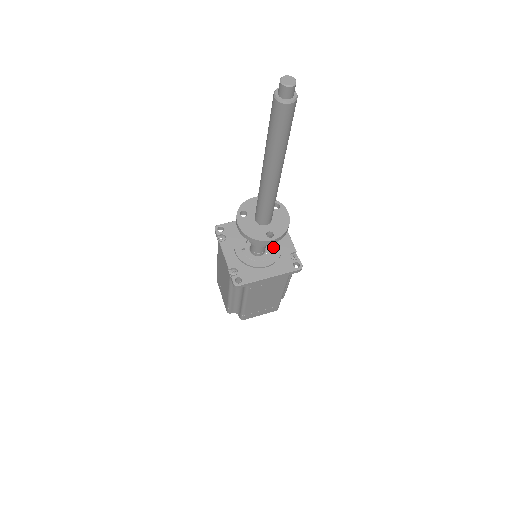
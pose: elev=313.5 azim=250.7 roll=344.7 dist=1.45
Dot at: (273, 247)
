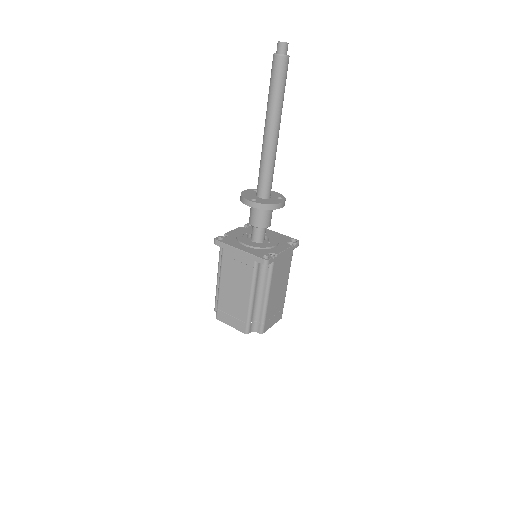
Dot at: (265, 243)
